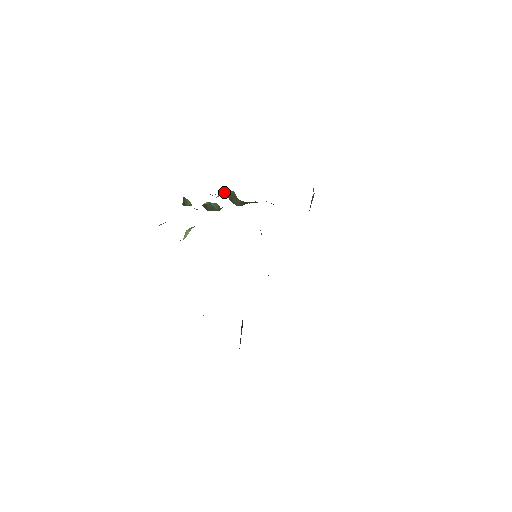
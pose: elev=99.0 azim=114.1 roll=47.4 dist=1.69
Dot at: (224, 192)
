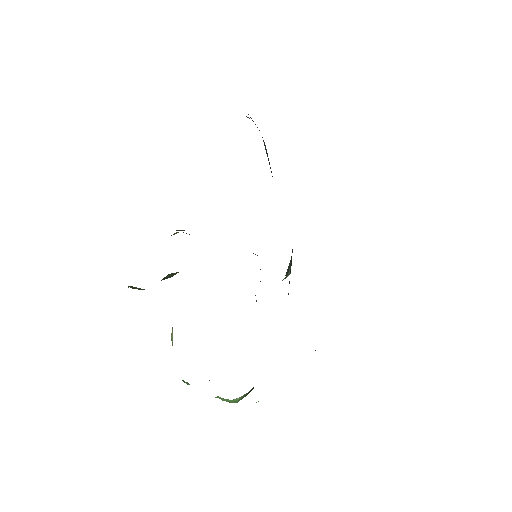
Dot at: occluded
